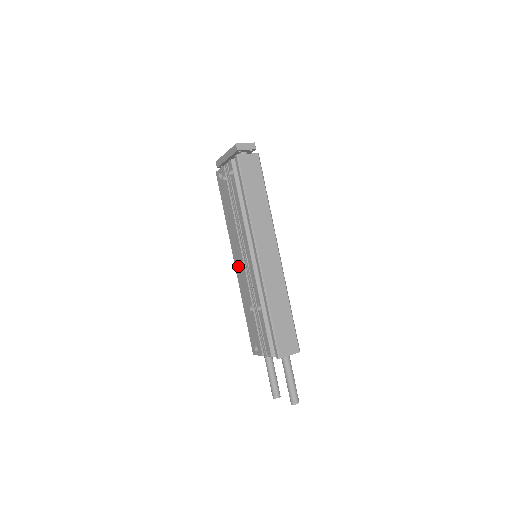
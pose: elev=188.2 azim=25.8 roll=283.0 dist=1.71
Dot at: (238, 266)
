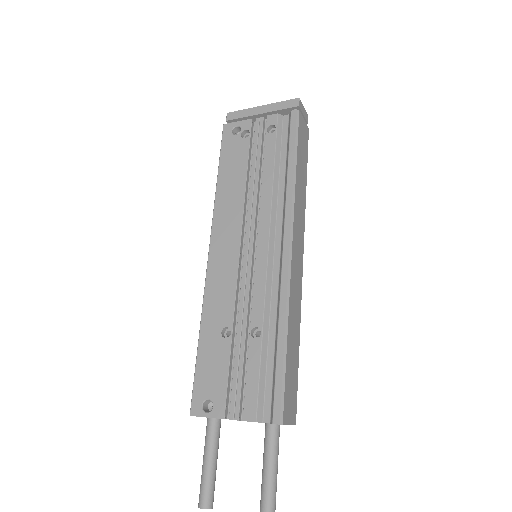
Dot at: (219, 260)
